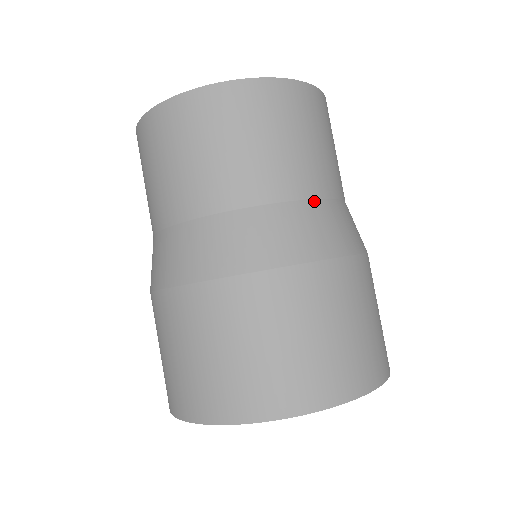
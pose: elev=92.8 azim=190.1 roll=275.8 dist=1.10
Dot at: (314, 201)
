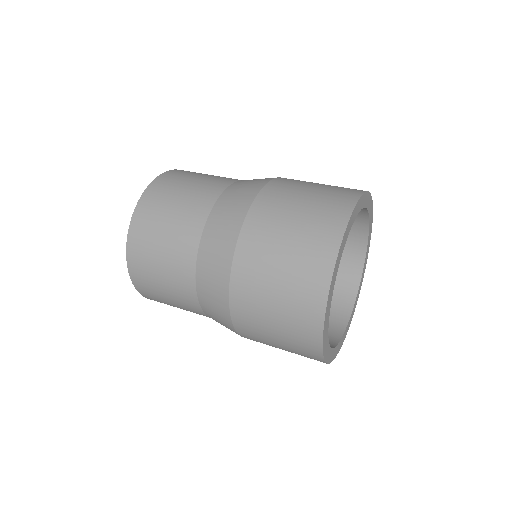
Dot at: (229, 187)
